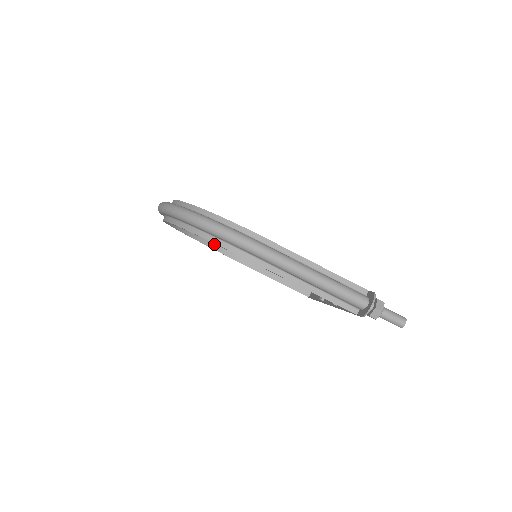
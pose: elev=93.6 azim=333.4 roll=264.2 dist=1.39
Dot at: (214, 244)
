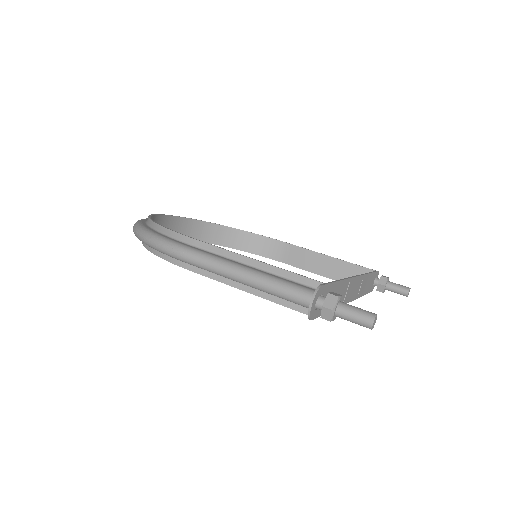
Dot at: (250, 248)
